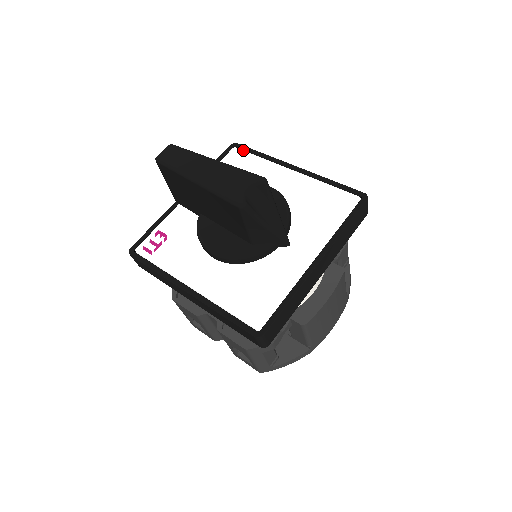
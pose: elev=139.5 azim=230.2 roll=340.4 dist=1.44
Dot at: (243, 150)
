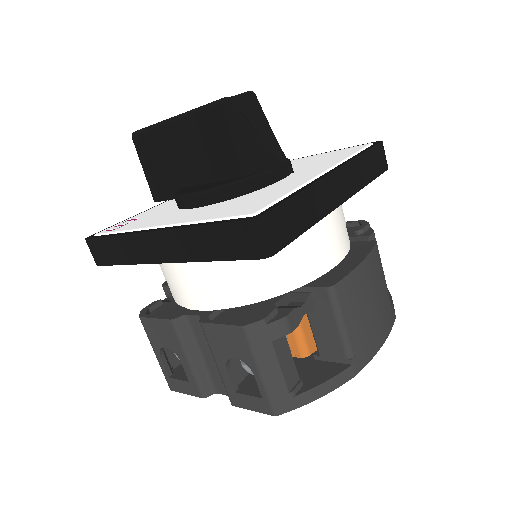
Dot at: occluded
